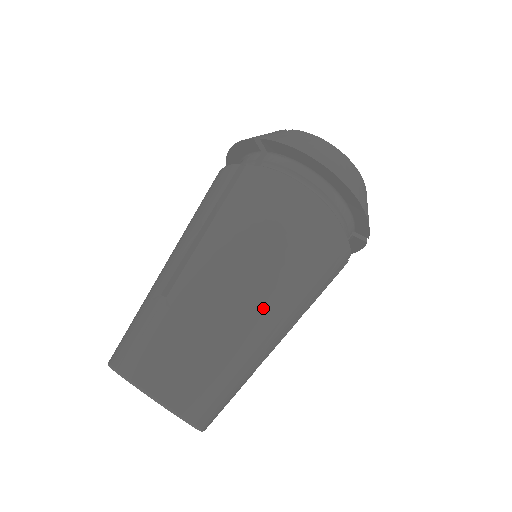
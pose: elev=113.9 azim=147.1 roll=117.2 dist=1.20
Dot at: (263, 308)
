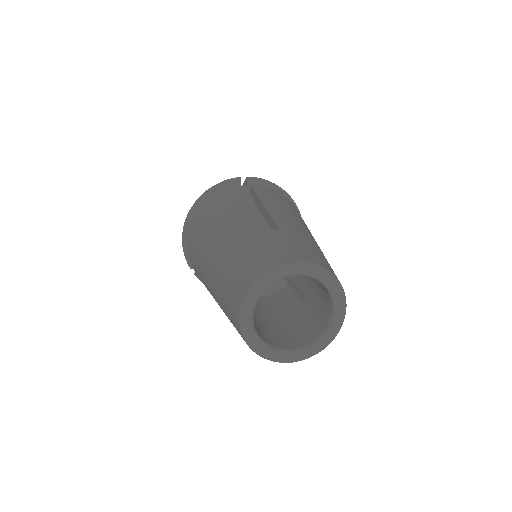
Dot at: occluded
